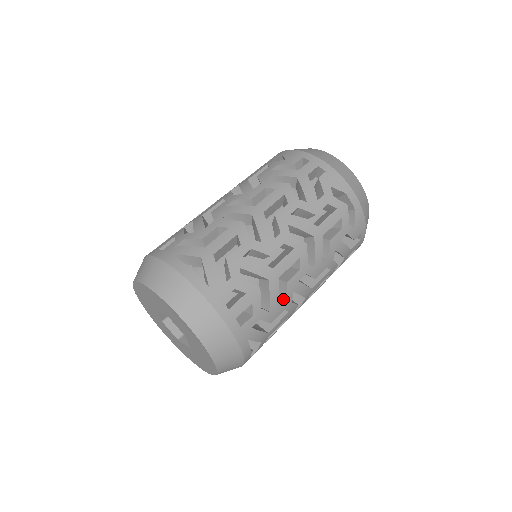
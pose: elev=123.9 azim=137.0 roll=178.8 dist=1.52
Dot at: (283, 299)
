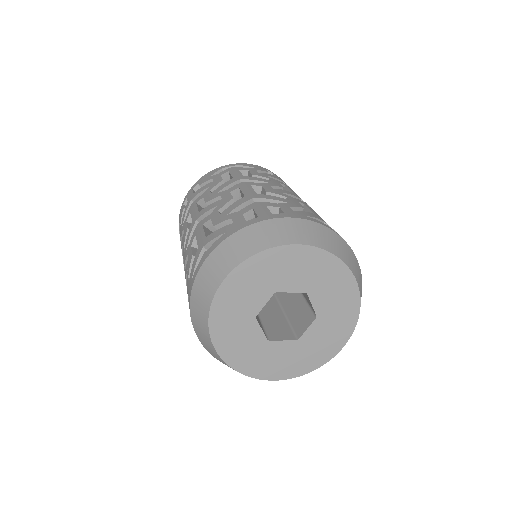
Dot at: occluded
